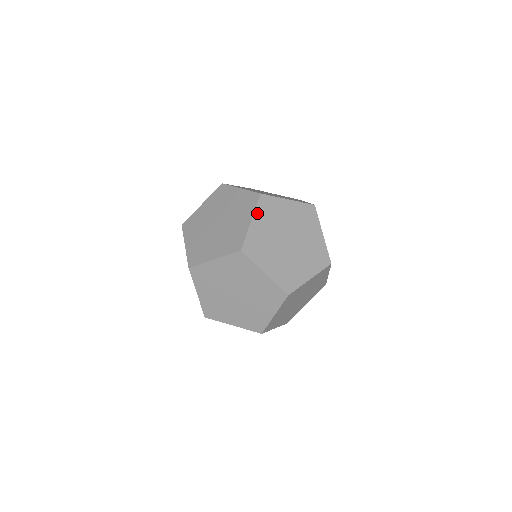
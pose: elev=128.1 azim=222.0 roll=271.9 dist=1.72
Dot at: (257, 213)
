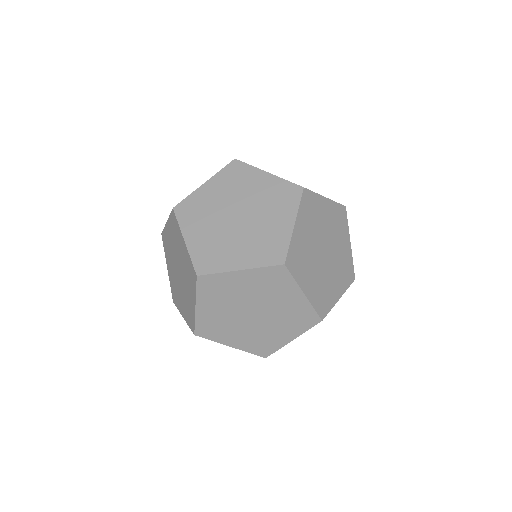
Dot at: (300, 214)
